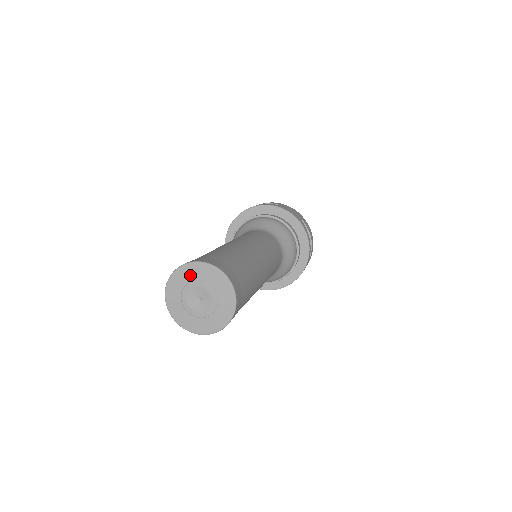
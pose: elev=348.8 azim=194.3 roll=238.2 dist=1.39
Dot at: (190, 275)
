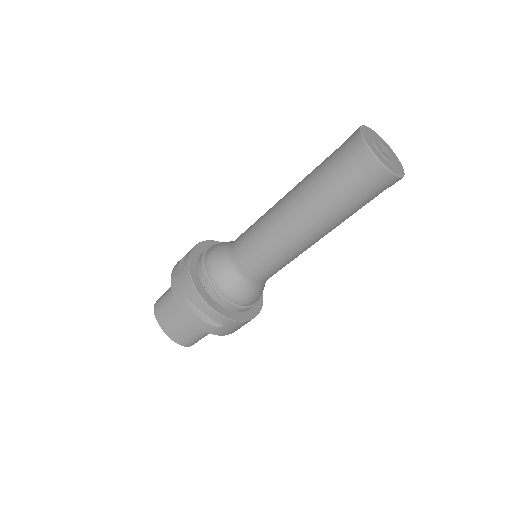
Dot at: (382, 141)
